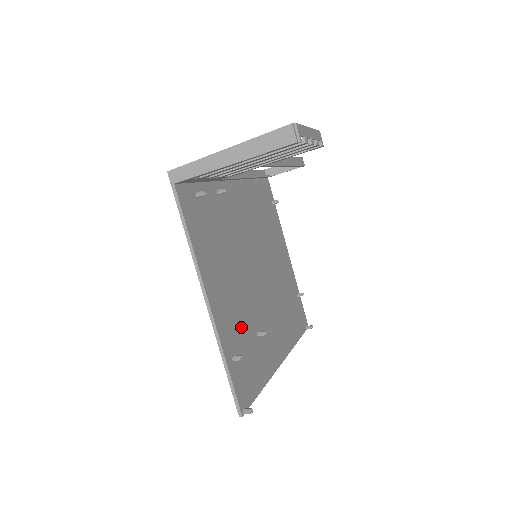
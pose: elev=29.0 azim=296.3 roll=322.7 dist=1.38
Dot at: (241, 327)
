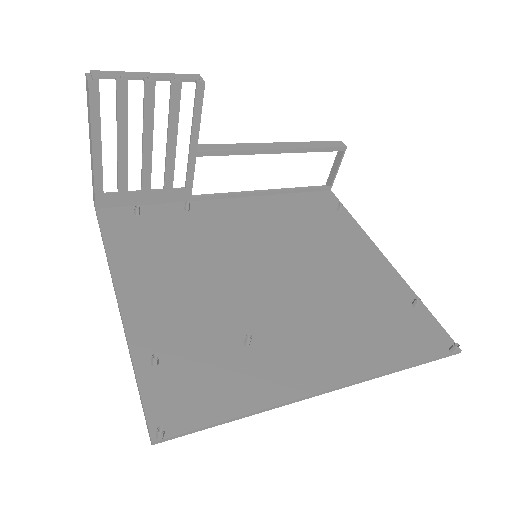
Dot at: (195, 331)
